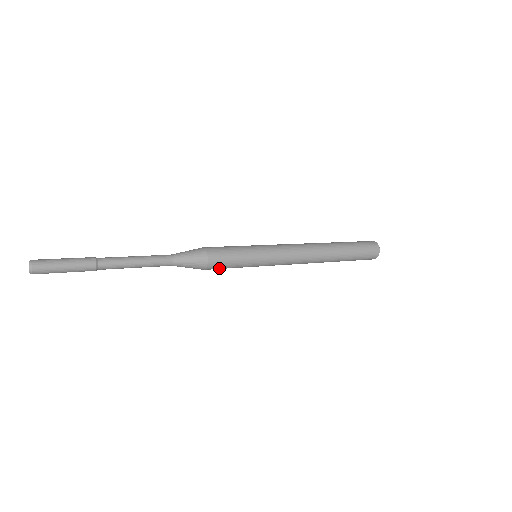
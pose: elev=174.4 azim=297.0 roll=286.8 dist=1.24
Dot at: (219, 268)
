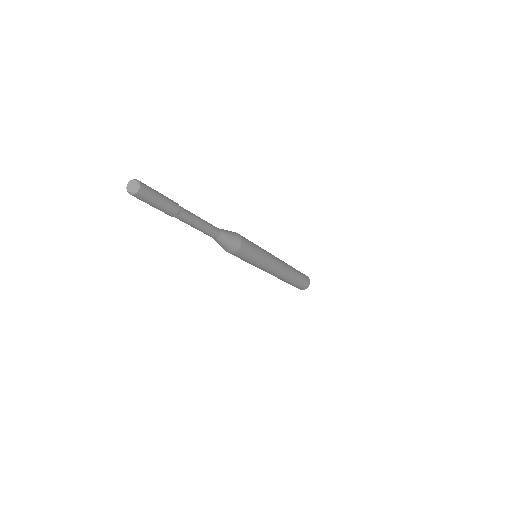
Dot at: (247, 247)
